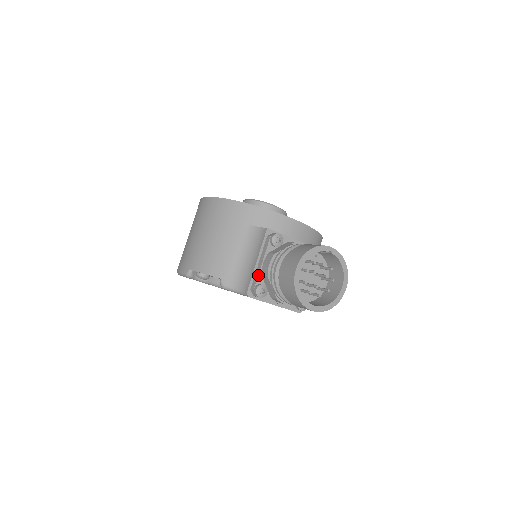
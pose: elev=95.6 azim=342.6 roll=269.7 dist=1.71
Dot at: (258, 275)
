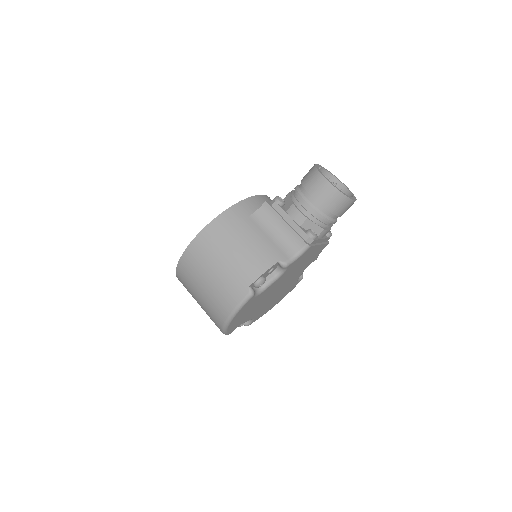
Dot at: (299, 227)
